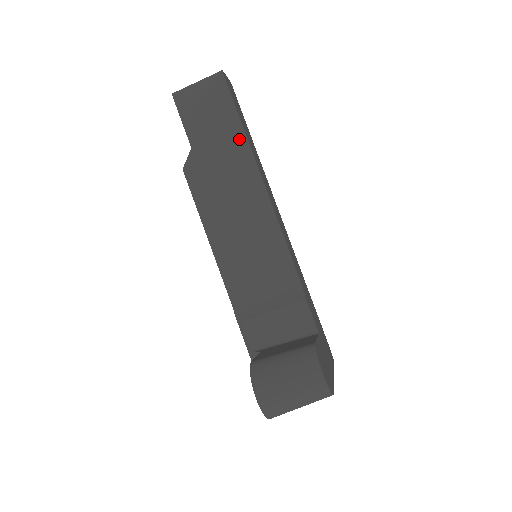
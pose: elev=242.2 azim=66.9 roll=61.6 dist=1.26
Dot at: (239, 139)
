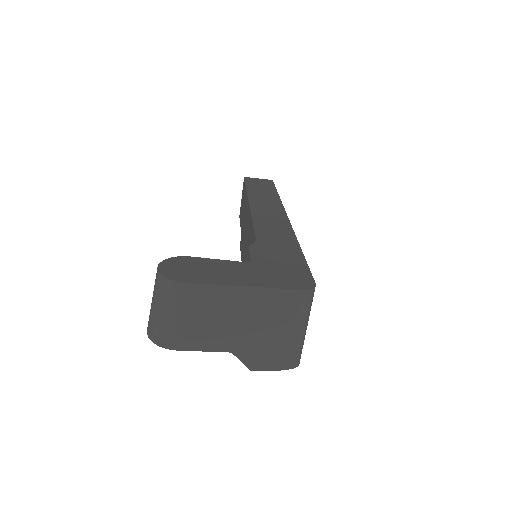
Dot at: occluded
